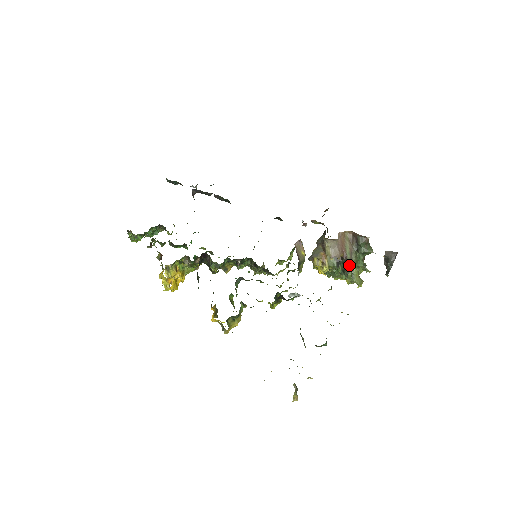
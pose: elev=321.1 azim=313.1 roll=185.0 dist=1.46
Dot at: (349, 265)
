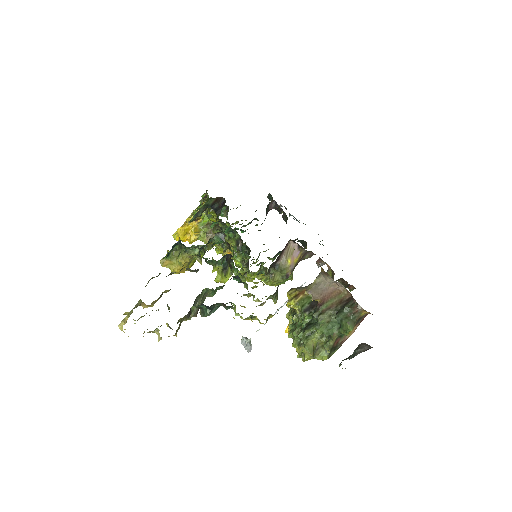
Dot at: (316, 323)
